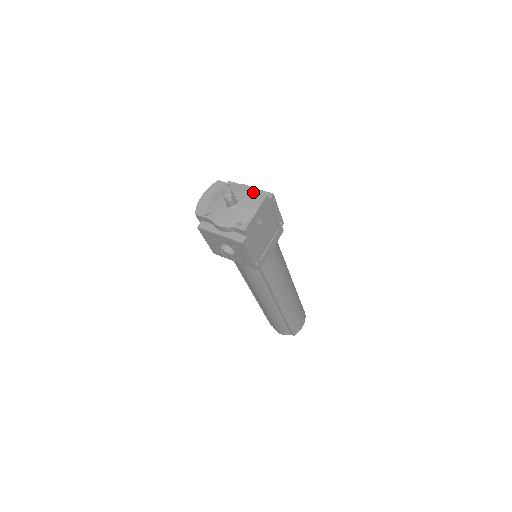
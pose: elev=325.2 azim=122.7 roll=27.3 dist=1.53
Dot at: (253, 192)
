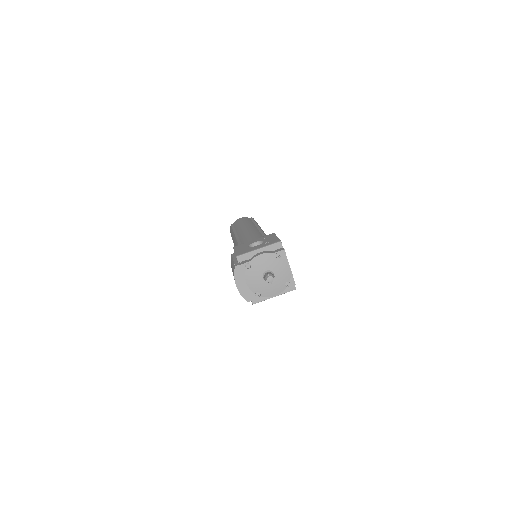
Dot at: (273, 256)
